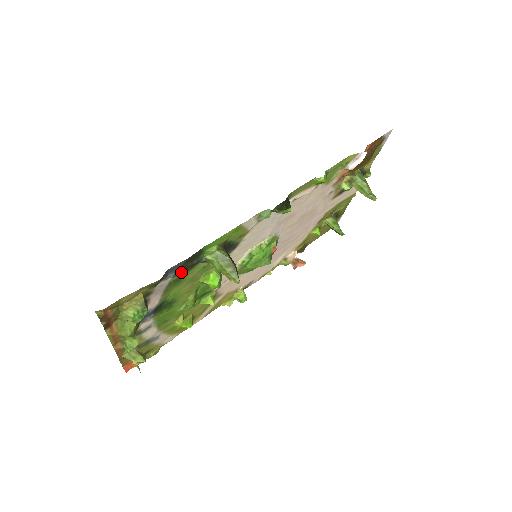
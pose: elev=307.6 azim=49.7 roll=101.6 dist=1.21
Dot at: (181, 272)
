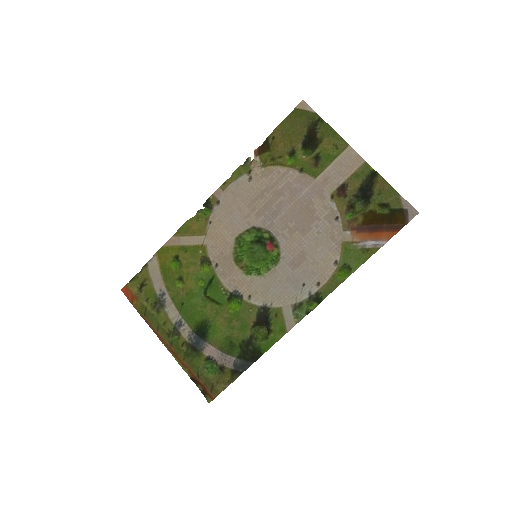
Dot at: (241, 353)
